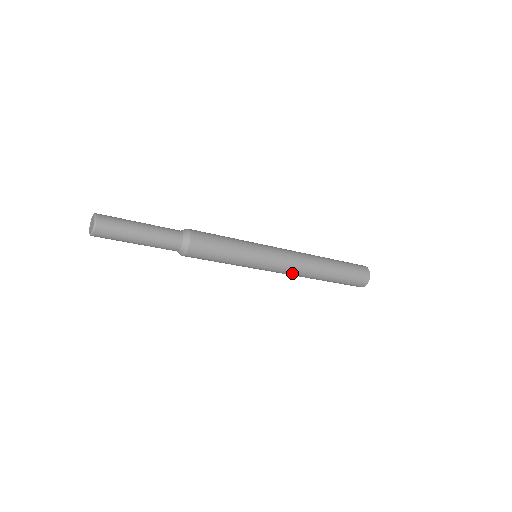
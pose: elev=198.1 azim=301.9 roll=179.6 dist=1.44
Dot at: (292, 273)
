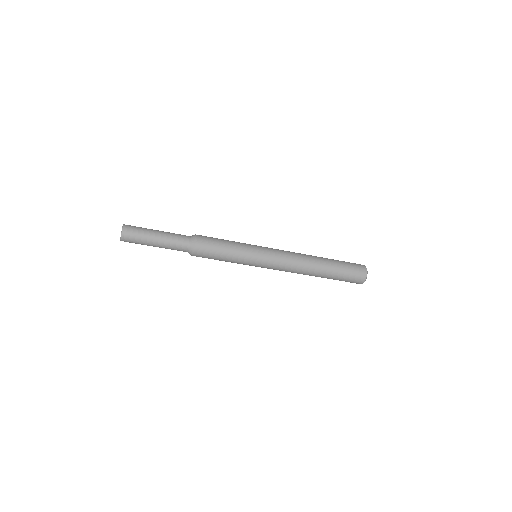
Dot at: (289, 270)
